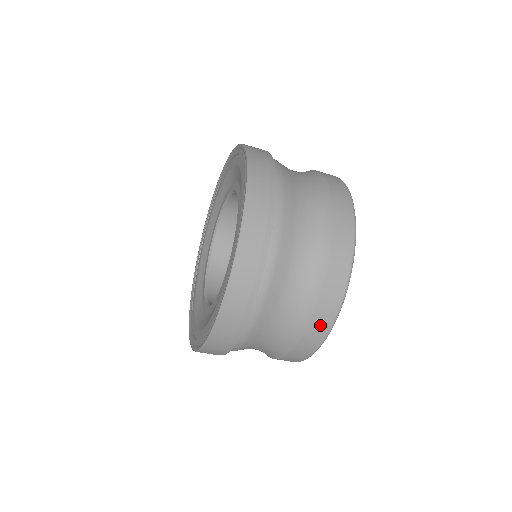
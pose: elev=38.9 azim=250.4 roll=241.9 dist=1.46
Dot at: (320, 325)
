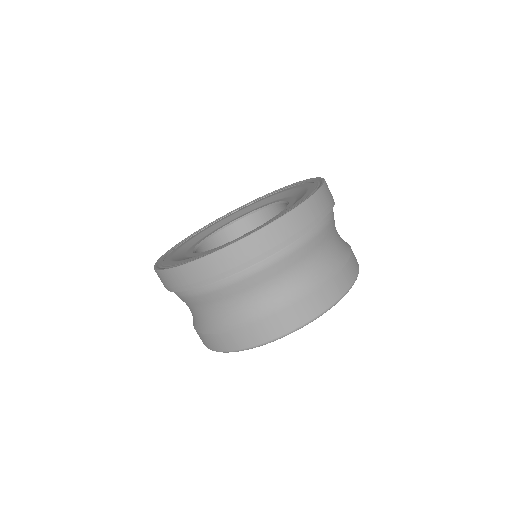
Dot at: (239, 340)
